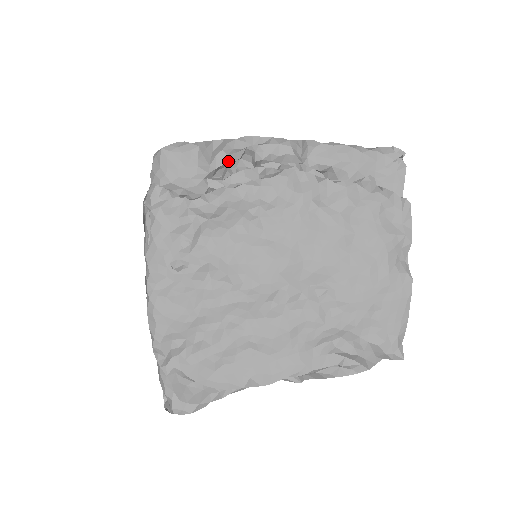
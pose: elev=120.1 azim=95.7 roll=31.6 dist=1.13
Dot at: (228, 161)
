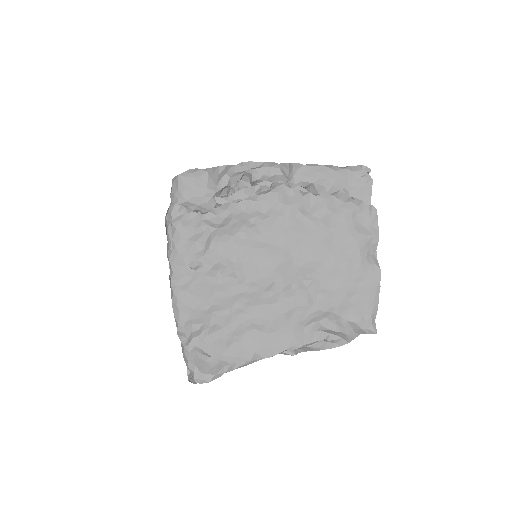
Dot at: (231, 182)
